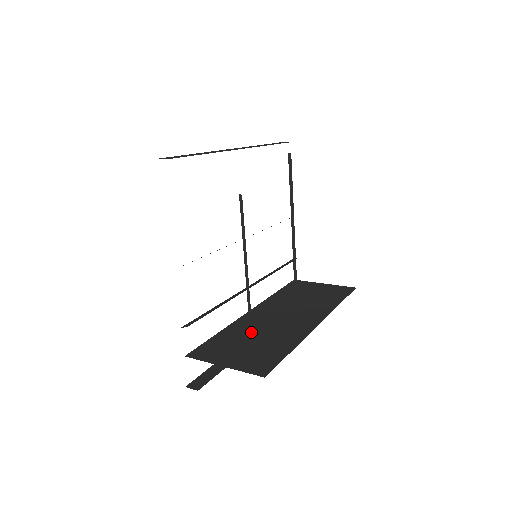
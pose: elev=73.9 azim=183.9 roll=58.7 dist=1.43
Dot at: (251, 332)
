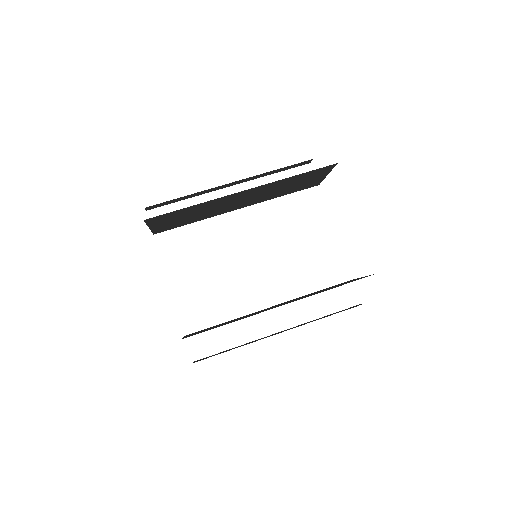
Dot at: occluded
